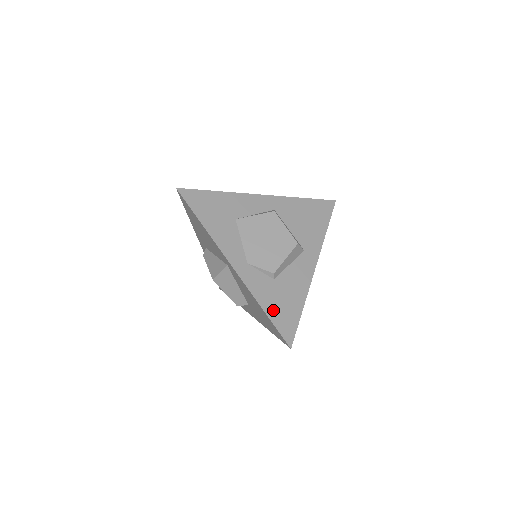
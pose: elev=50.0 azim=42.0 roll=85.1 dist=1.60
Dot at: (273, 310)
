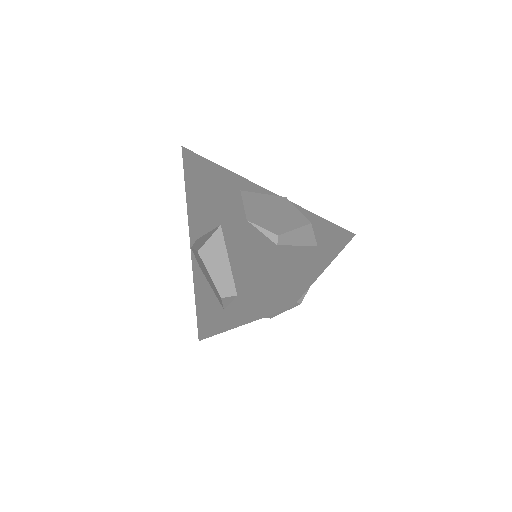
Dot at: (272, 265)
